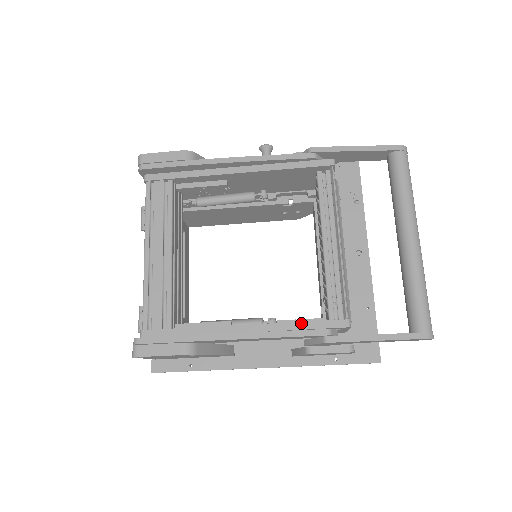
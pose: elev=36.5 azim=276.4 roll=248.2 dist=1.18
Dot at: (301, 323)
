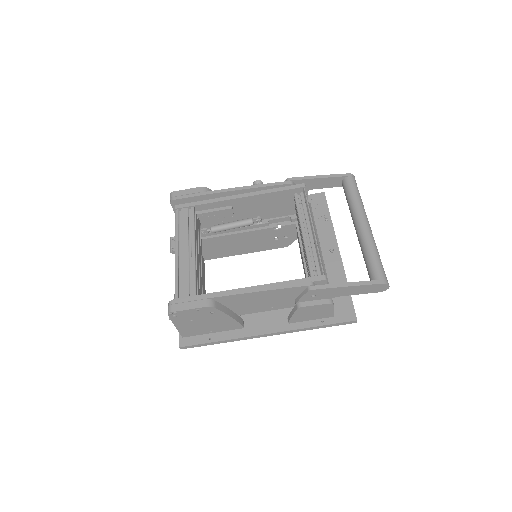
Dot at: (291, 281)
